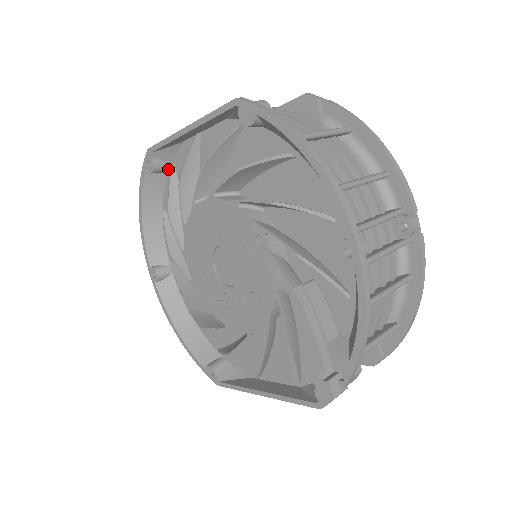
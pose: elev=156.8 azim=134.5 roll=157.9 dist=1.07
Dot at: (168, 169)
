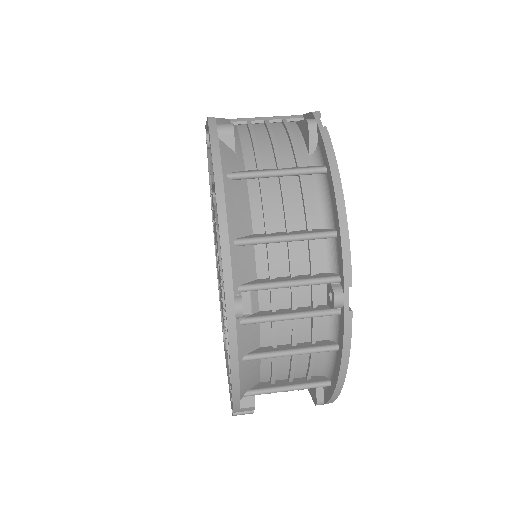
Dot at: occluded
